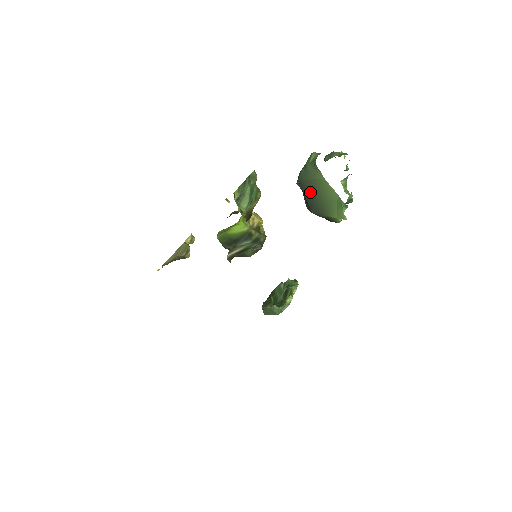
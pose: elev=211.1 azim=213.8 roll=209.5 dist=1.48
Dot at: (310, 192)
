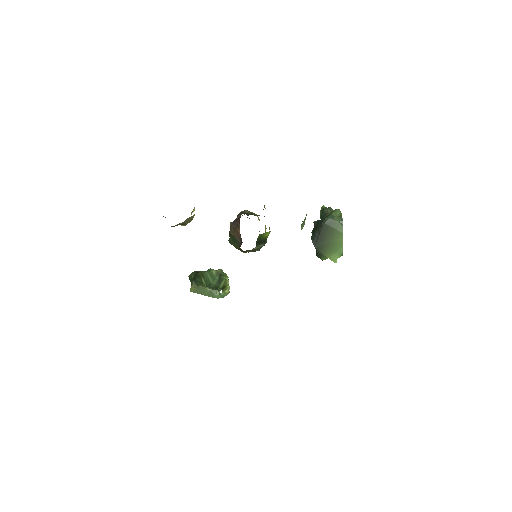
Dot at: (326, 234)
